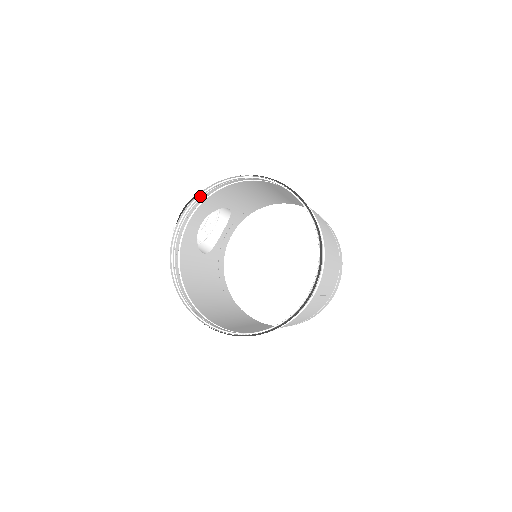
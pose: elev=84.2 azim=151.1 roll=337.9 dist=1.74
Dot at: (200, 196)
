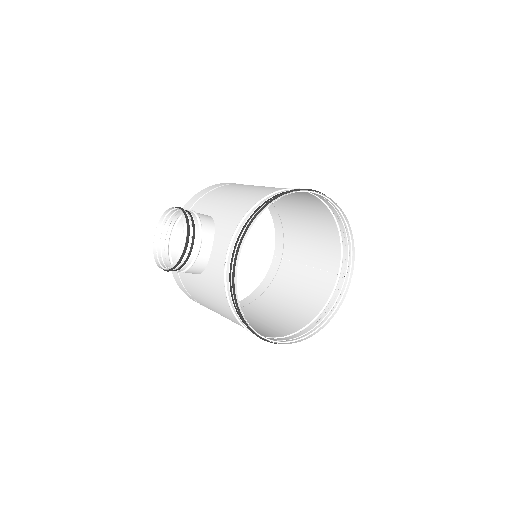
Dot at: (250, 226)
